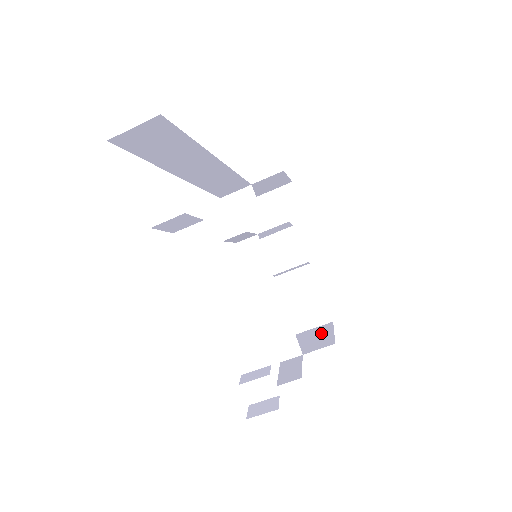
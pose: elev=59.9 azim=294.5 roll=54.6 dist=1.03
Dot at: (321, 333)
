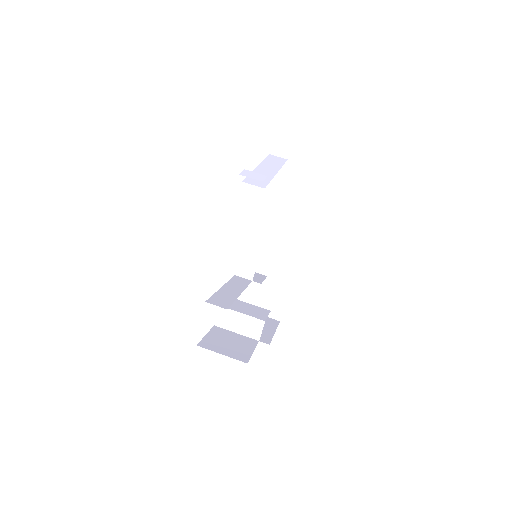
Dot at: occluded
